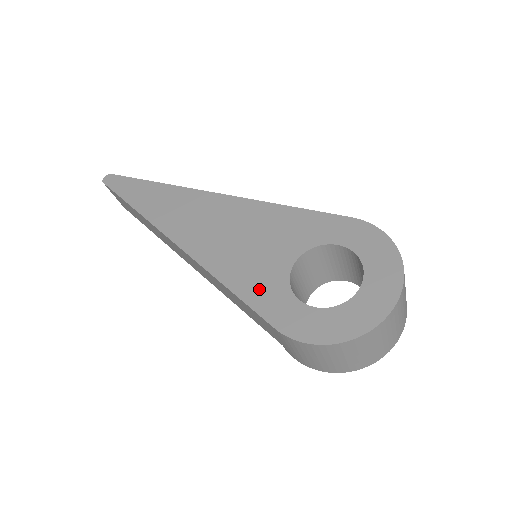
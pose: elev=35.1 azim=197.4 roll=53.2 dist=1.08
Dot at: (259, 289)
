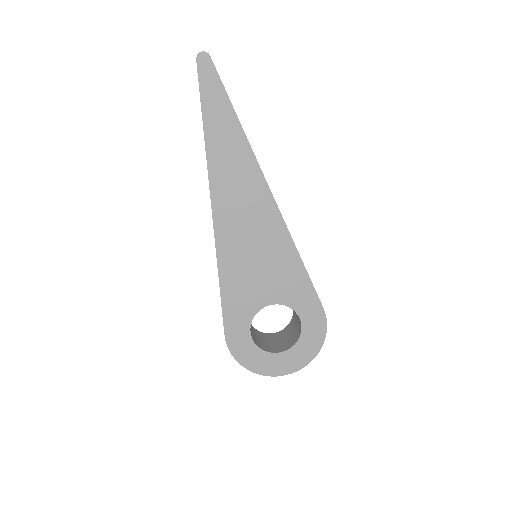
Dot at: (236, 303)
